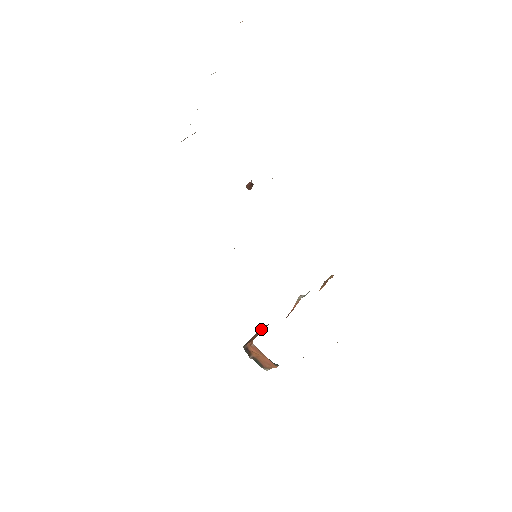
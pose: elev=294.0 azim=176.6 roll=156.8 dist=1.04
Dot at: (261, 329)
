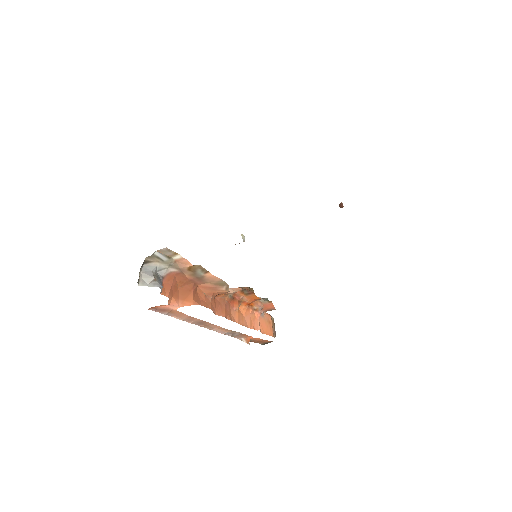
Dot at: (265, 313)
